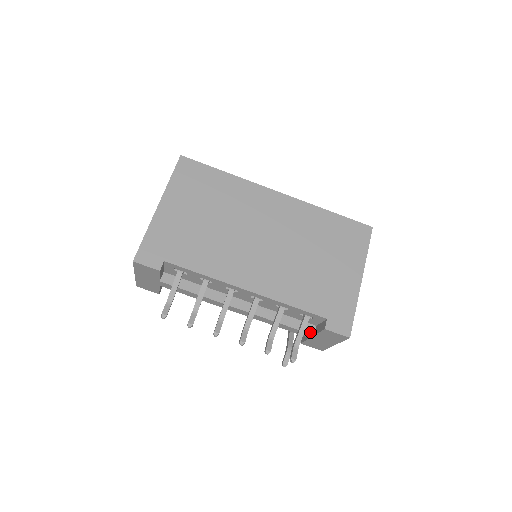
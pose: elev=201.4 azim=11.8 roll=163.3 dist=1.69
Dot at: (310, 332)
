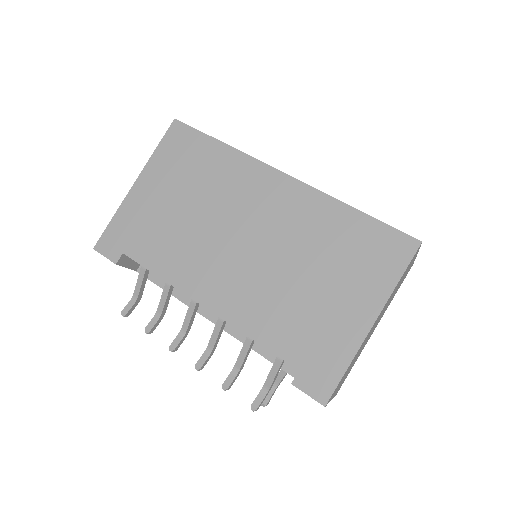
Dot at: (295, 375)
